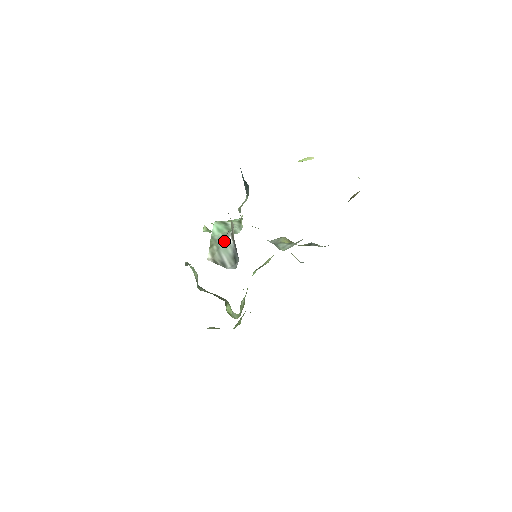
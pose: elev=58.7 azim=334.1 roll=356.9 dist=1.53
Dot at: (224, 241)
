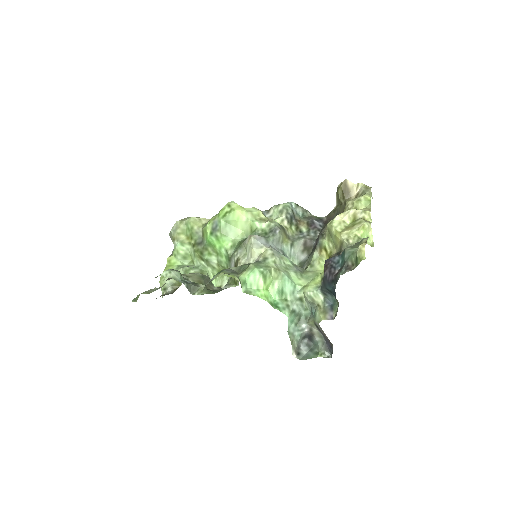
Dot at: (301, 334)
